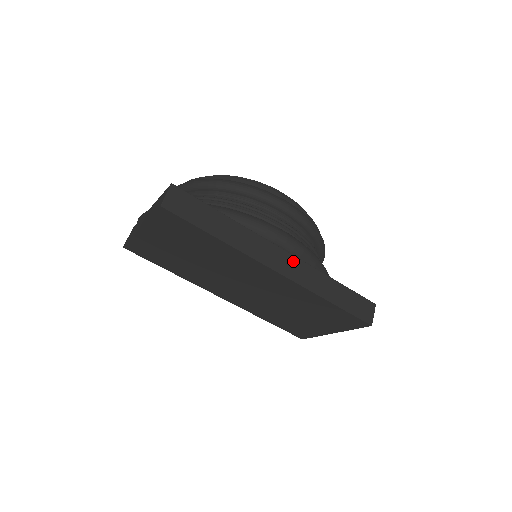
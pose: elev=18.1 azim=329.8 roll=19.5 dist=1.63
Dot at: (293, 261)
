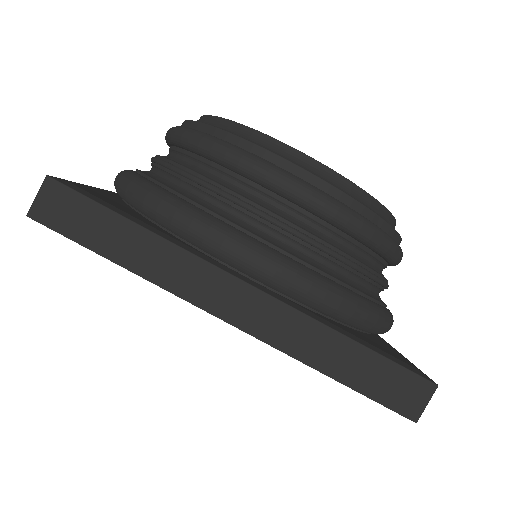
Dot at: (262, 303)
